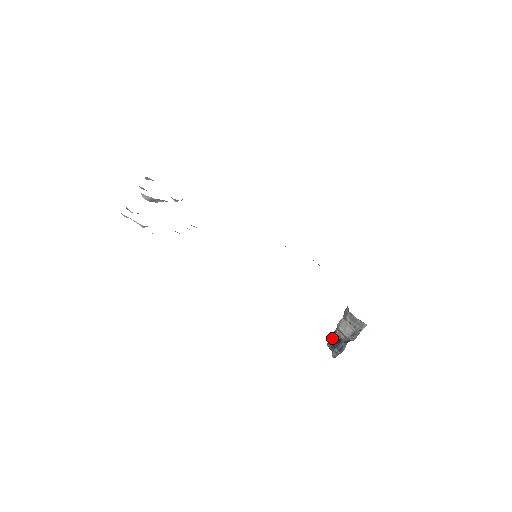
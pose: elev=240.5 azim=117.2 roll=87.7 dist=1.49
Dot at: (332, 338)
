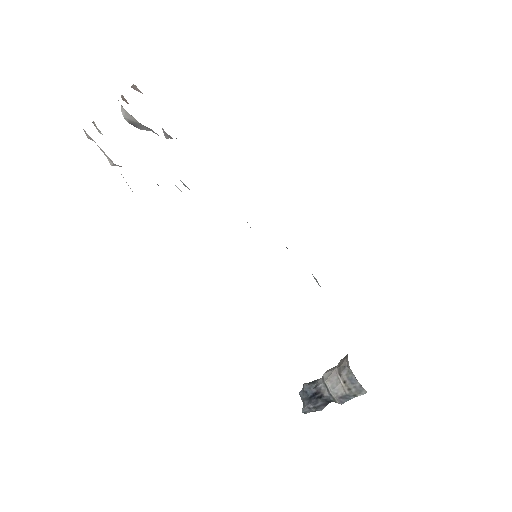
Dot at: (311, 389)
